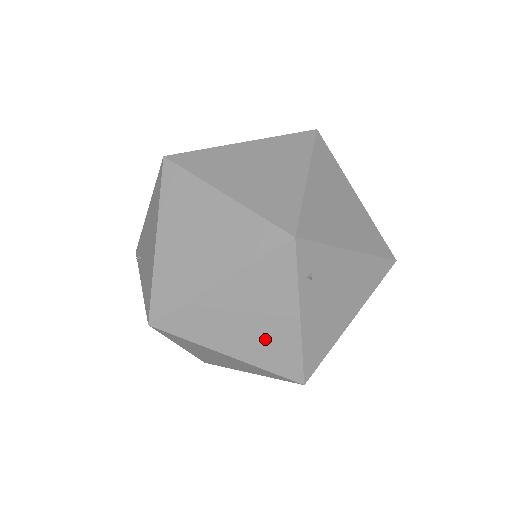
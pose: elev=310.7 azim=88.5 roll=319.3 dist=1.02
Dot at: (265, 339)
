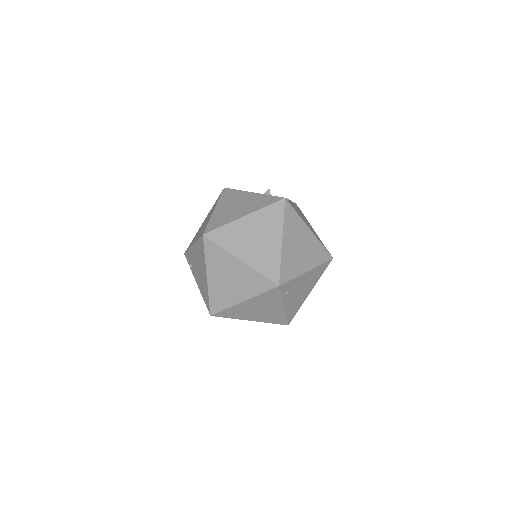
Dot at: (268, 314)
